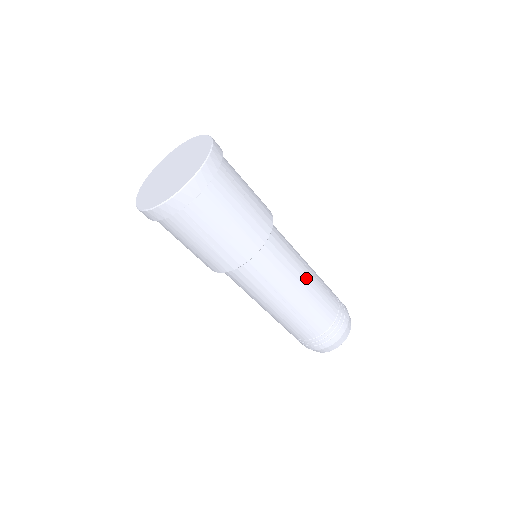
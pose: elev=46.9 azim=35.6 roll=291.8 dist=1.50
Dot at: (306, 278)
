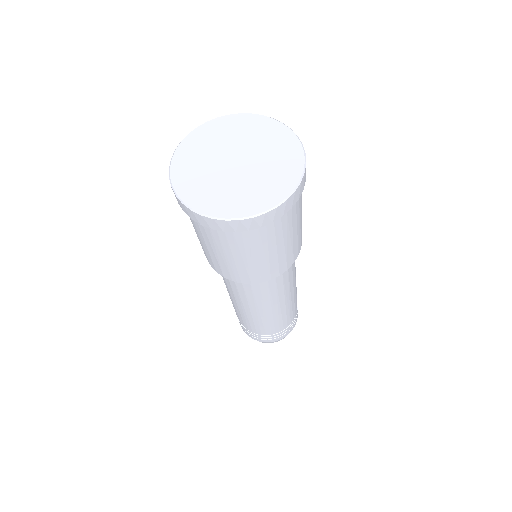
Dot at: (294, 287)
